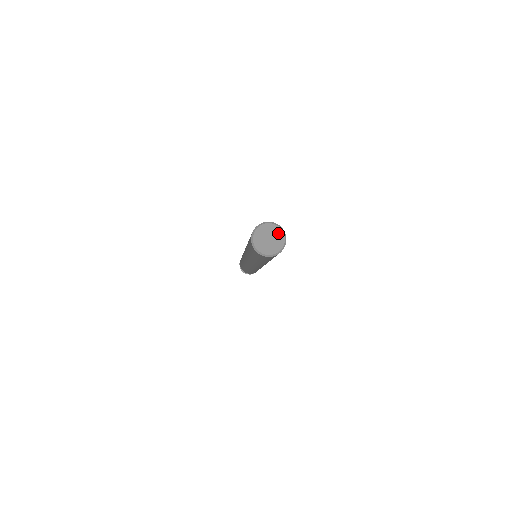
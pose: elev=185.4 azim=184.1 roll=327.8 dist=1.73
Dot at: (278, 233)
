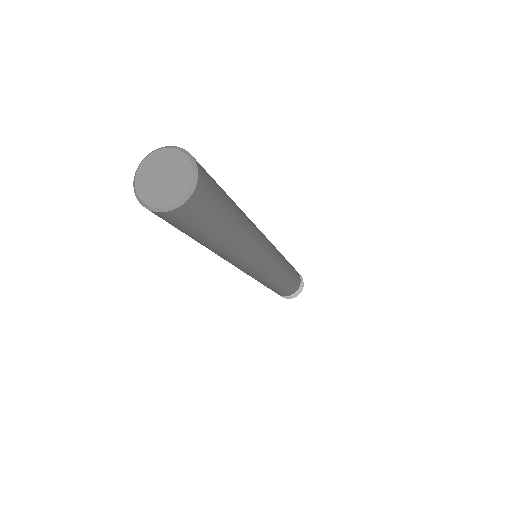
Dot at: (165, 157)
